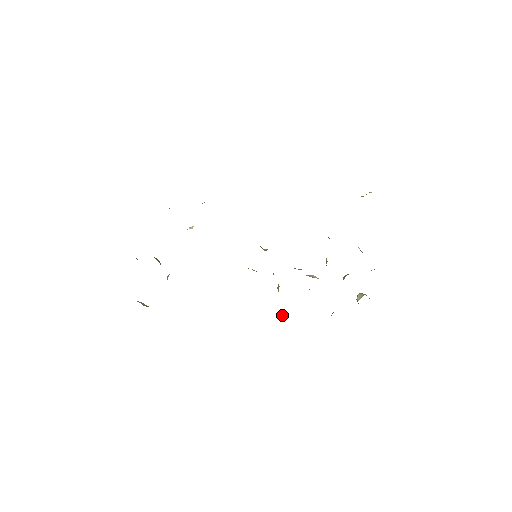
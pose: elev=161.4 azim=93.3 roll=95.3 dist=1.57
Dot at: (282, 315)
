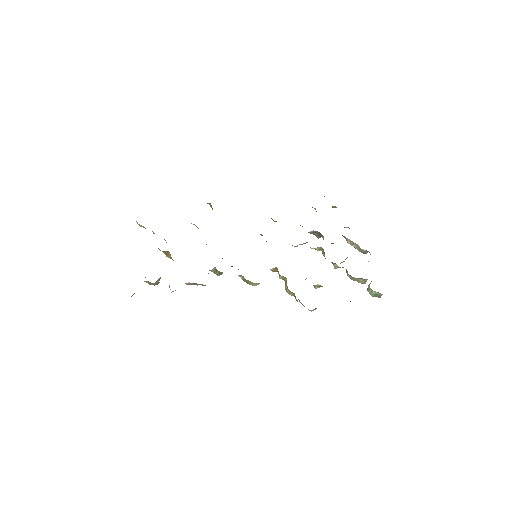
Dot at: occluded
